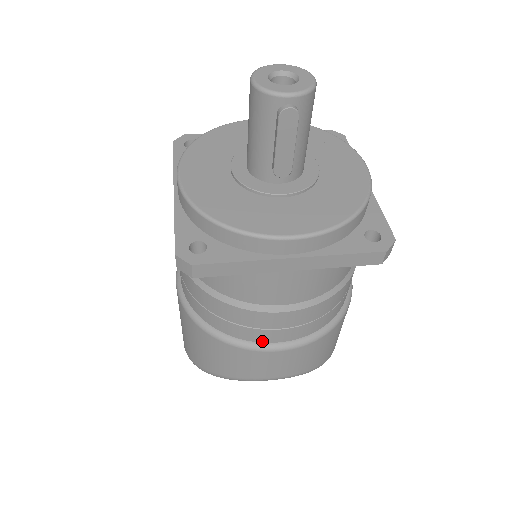
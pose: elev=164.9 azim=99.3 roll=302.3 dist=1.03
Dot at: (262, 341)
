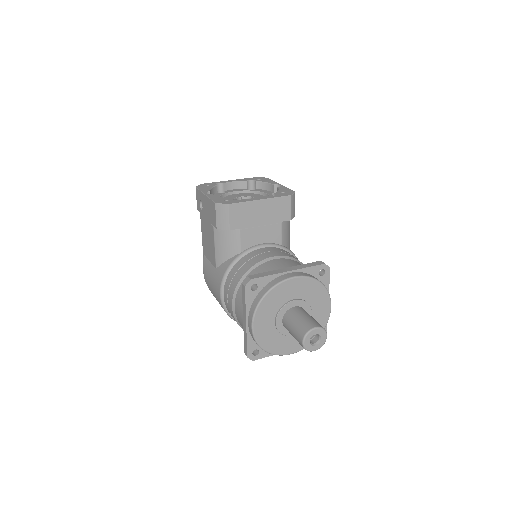
Dot at: occluded
